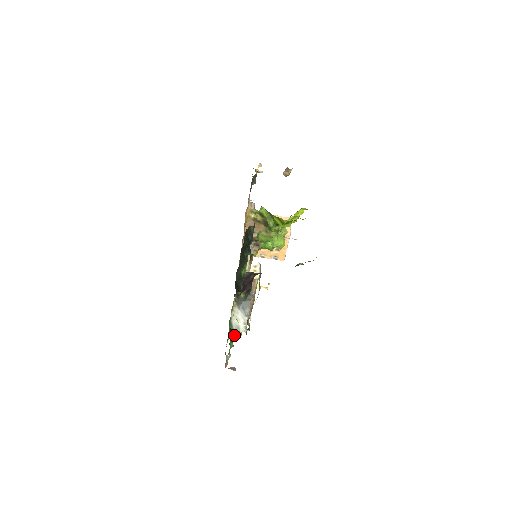
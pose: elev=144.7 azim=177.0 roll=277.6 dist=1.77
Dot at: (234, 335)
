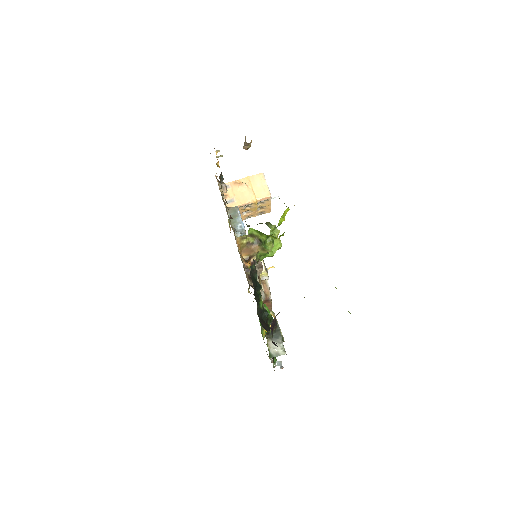
Dot at: occluded
